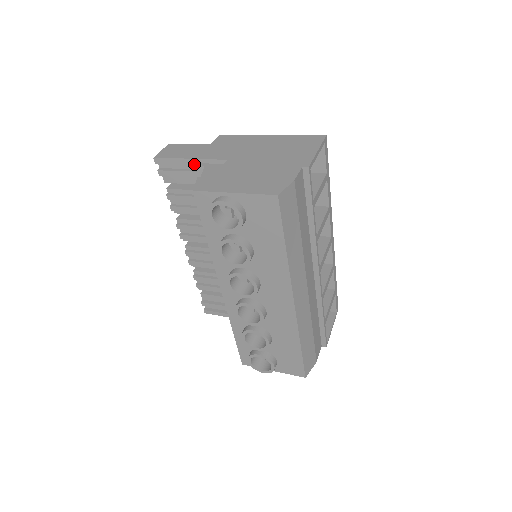
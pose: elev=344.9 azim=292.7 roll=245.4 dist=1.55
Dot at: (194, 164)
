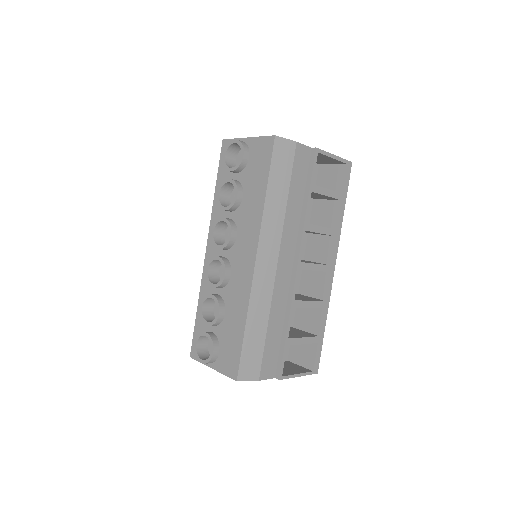
Dot at: occluded
